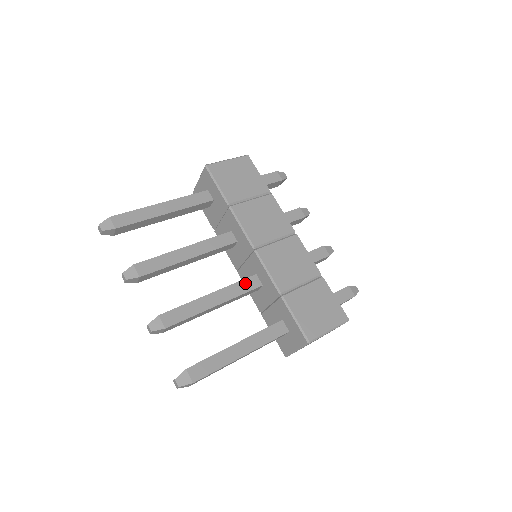
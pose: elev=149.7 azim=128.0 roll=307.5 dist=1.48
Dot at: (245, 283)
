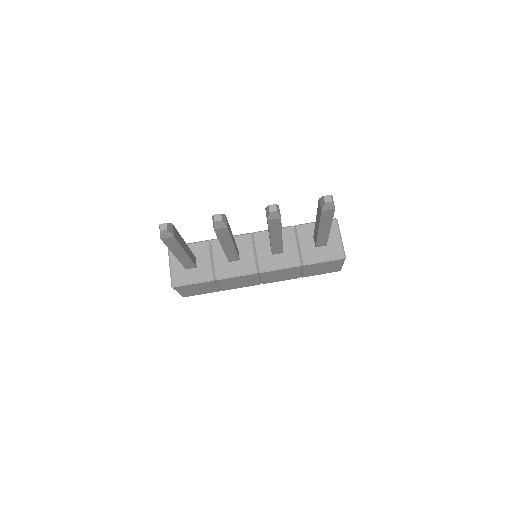
Dot at: occluded
